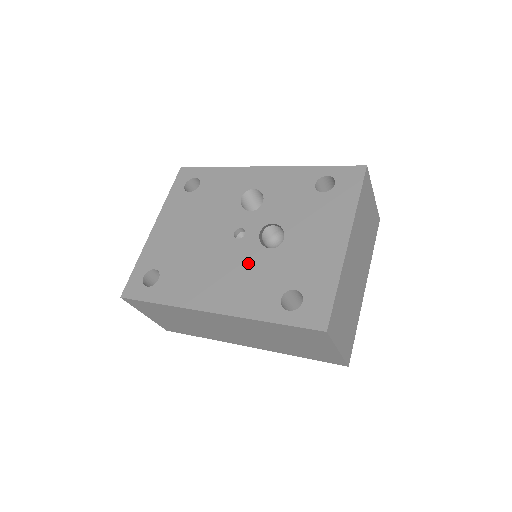
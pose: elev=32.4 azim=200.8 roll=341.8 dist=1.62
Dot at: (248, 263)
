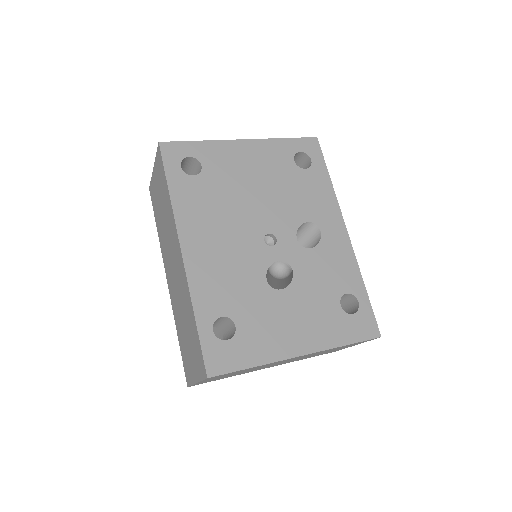
Dot at: (244, 264)
